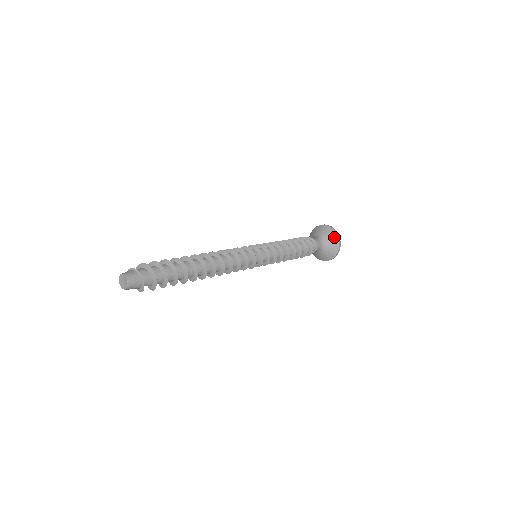
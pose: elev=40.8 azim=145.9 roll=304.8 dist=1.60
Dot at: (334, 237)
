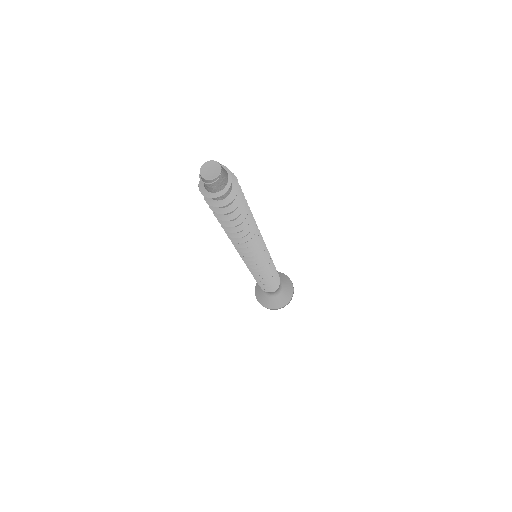
Dot at: (290, 293)
